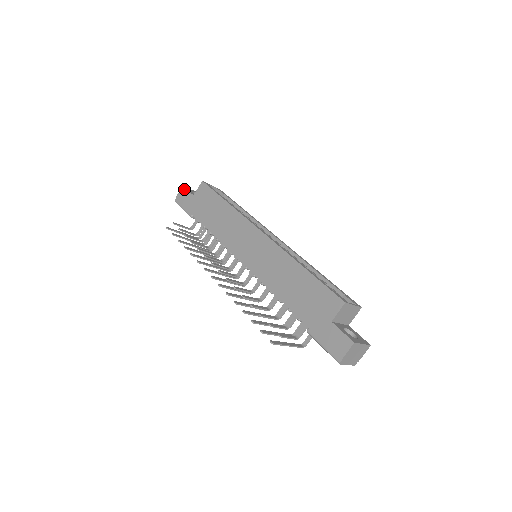
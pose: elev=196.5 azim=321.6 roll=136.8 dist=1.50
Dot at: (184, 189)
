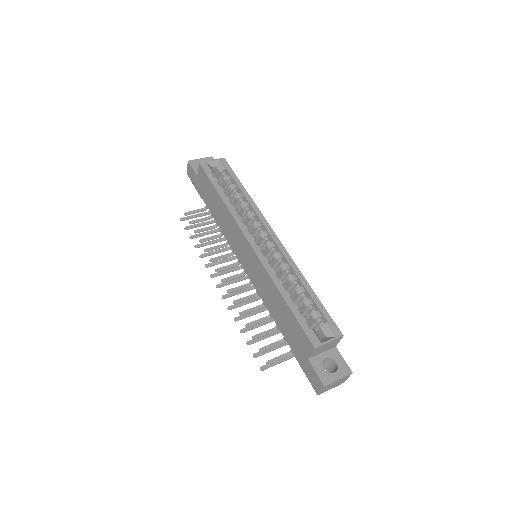
Dot at: (189, 166)
